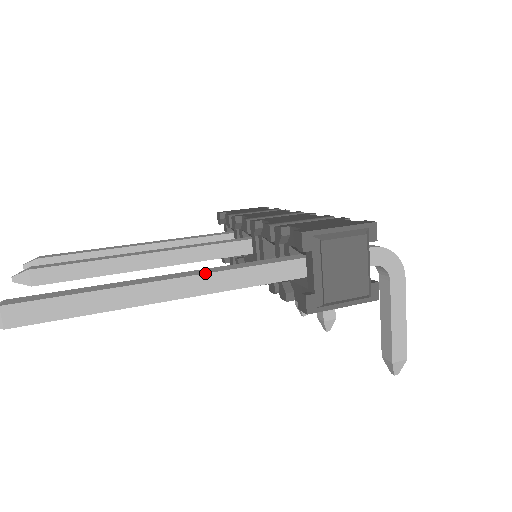
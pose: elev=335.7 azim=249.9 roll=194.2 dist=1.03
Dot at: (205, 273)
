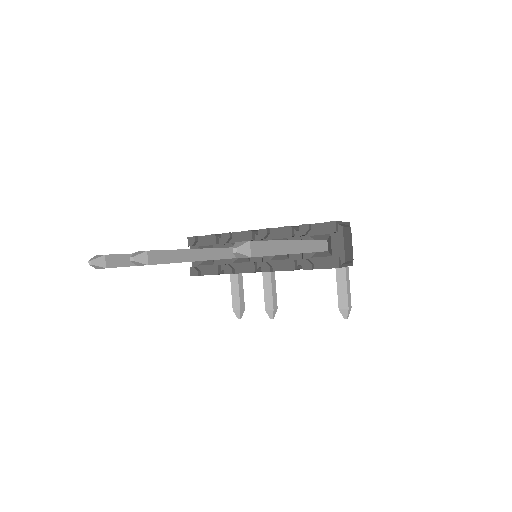
Dot at: (304, 240)
